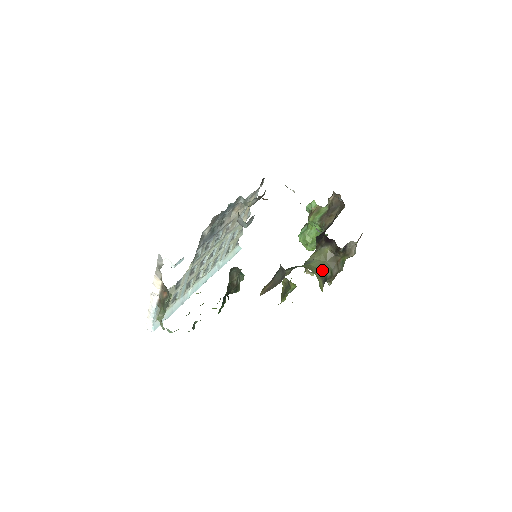
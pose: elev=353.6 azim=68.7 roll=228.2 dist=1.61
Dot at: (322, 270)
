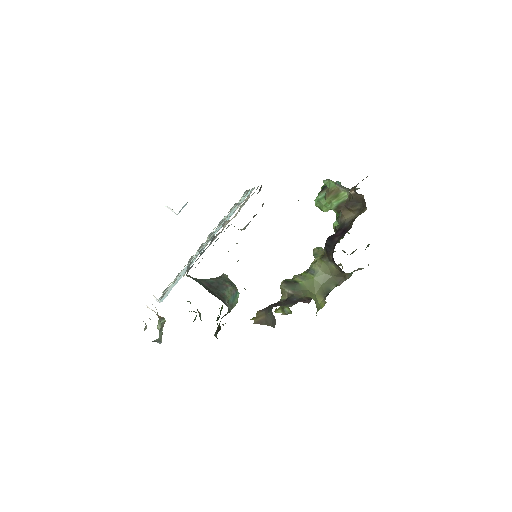
Dot at: (325, 286)
